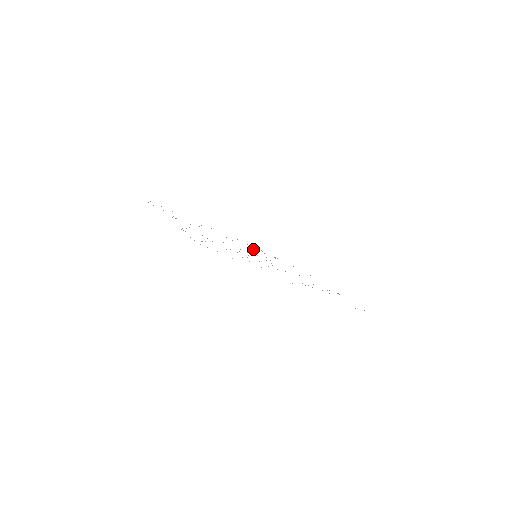
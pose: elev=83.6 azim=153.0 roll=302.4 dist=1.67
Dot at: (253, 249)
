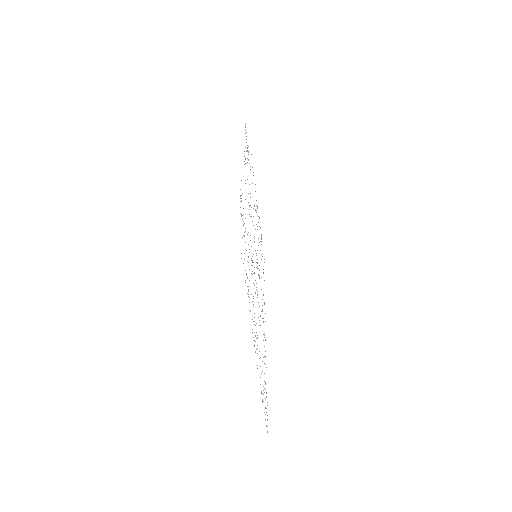
Dot at: occluded
